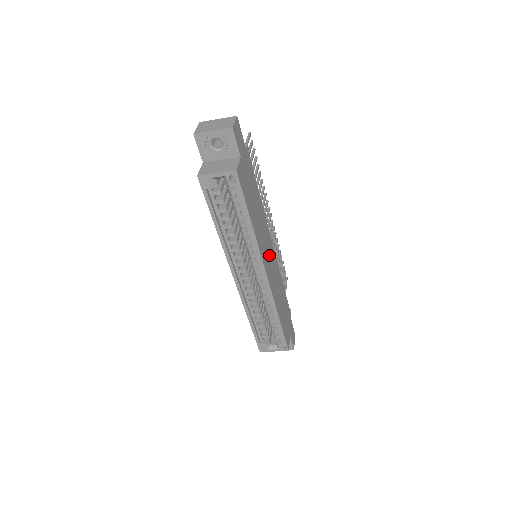
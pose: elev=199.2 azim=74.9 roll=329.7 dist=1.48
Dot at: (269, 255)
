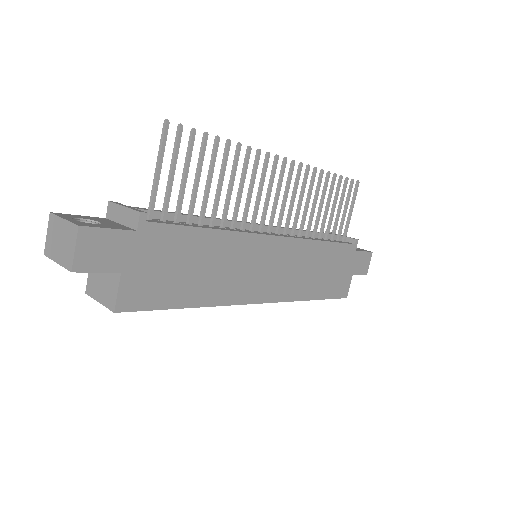
Dot at: (267, 267)
